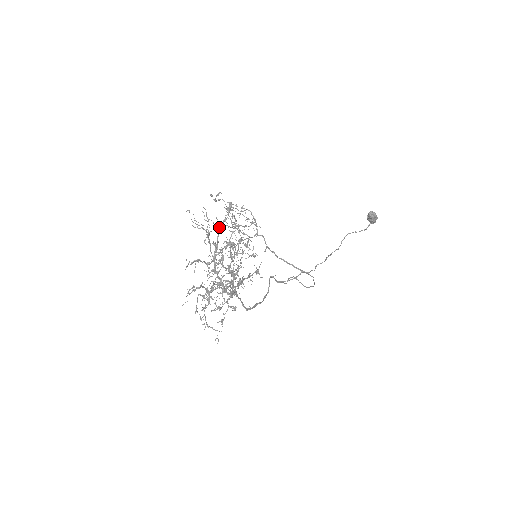
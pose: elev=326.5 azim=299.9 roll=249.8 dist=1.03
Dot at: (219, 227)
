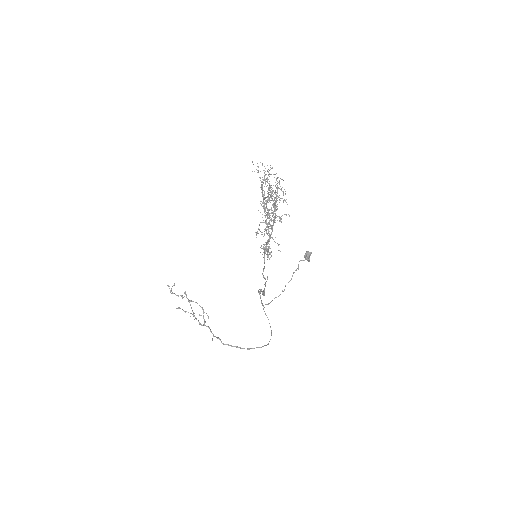
Dot at: (265, 179)
